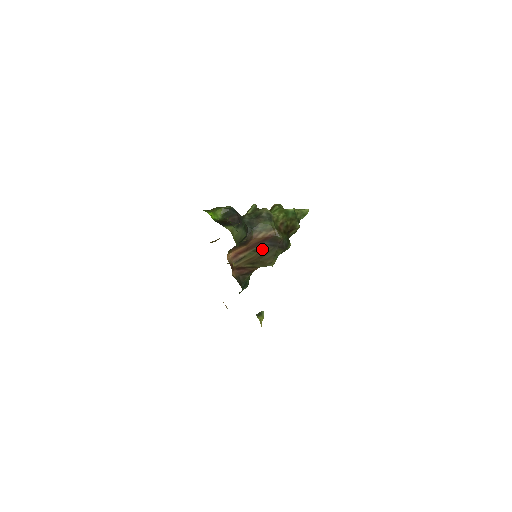
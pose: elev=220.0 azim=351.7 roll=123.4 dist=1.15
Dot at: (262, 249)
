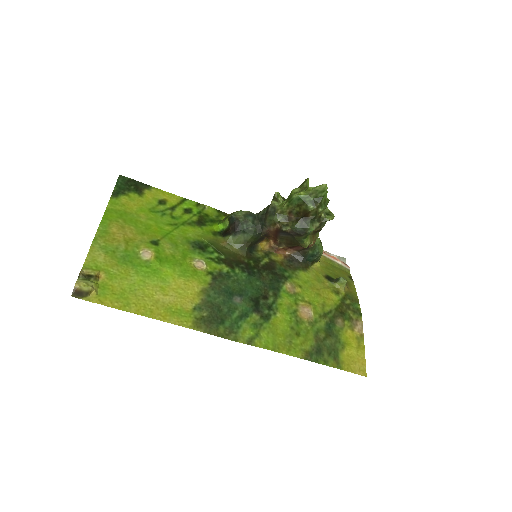
Dot at: (285, 237)
